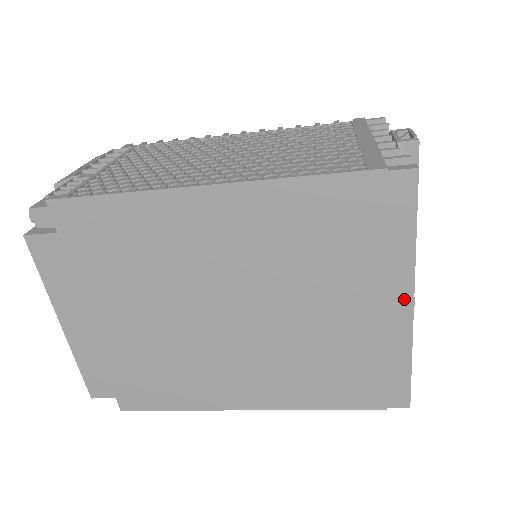
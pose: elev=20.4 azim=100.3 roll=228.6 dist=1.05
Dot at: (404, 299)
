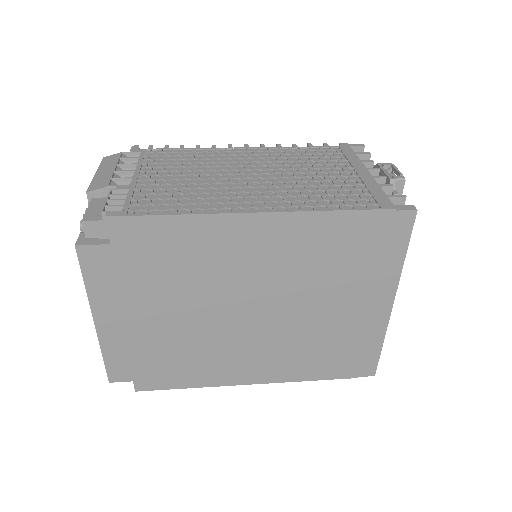
Dot at: (388, 299)
